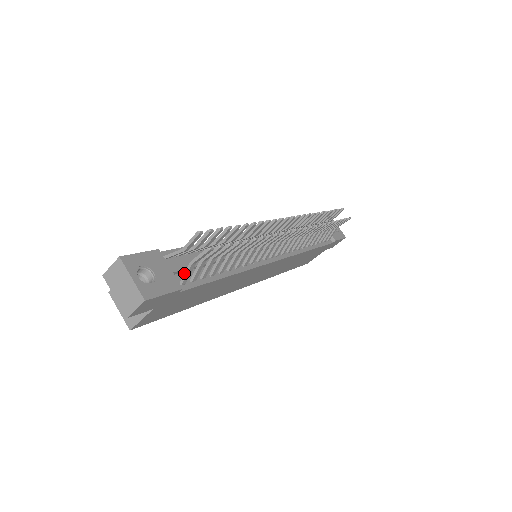
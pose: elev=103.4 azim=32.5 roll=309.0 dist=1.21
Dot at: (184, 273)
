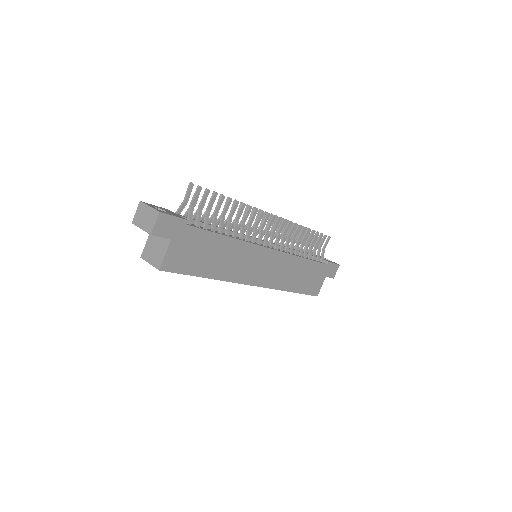
Dot at: (188, 214)
